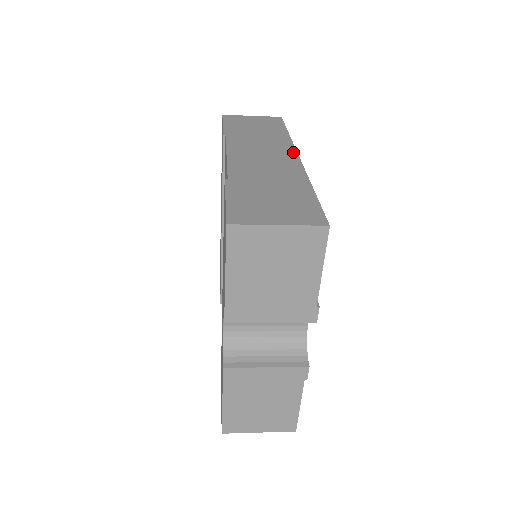
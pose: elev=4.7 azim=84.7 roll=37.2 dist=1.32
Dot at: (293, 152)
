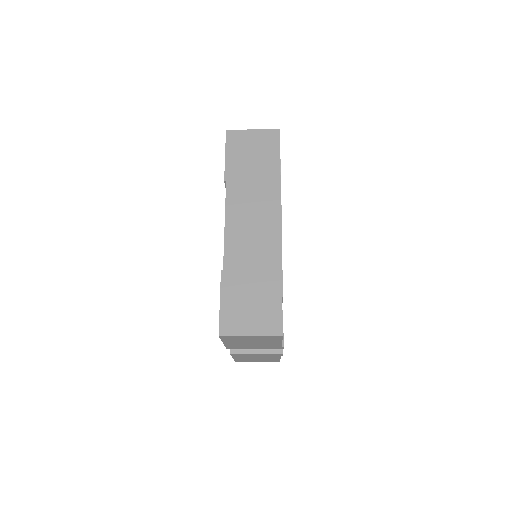
Dot at: (278, 215)
